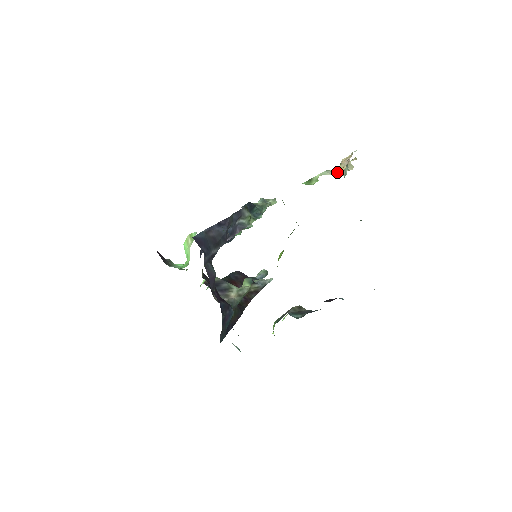
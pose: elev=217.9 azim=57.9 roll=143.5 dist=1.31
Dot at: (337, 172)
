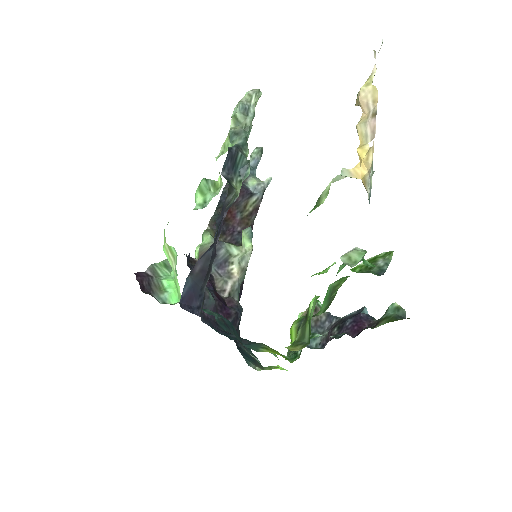
Dot at: (357, 176)
